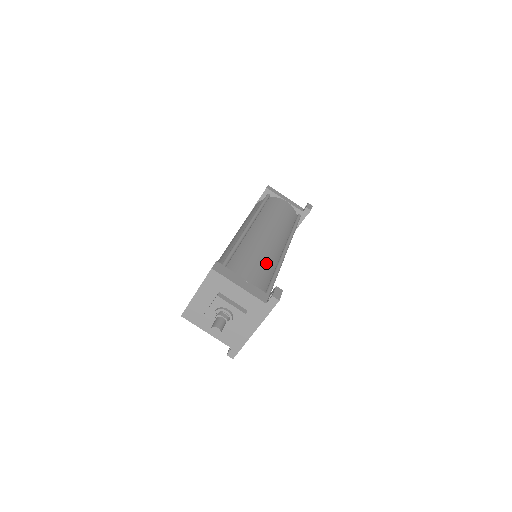
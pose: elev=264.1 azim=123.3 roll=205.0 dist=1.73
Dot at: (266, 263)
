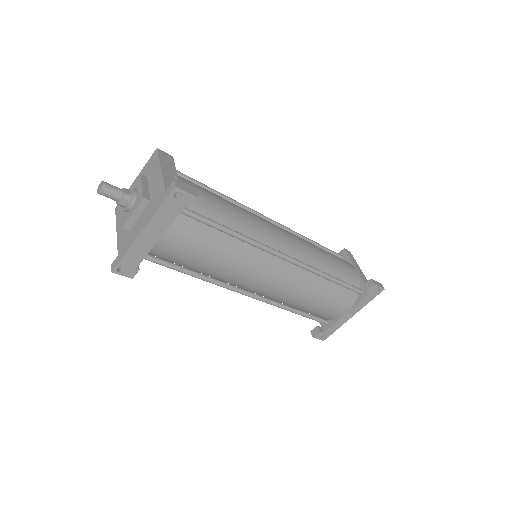
Dot at: (232, 216)
